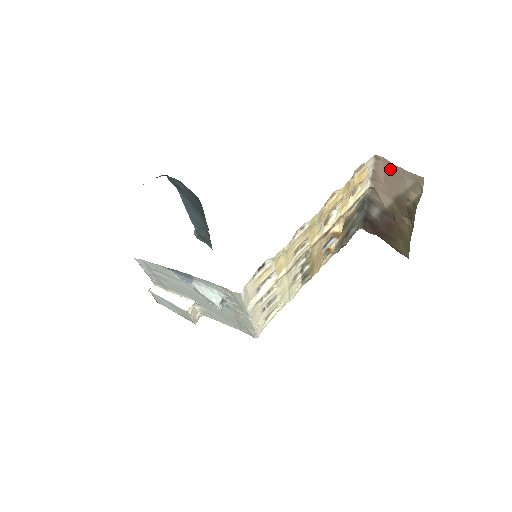
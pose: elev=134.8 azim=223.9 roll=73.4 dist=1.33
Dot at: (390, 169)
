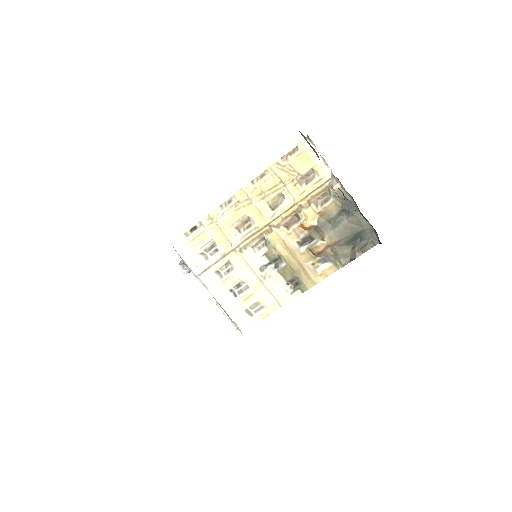
Dot at: occluded
